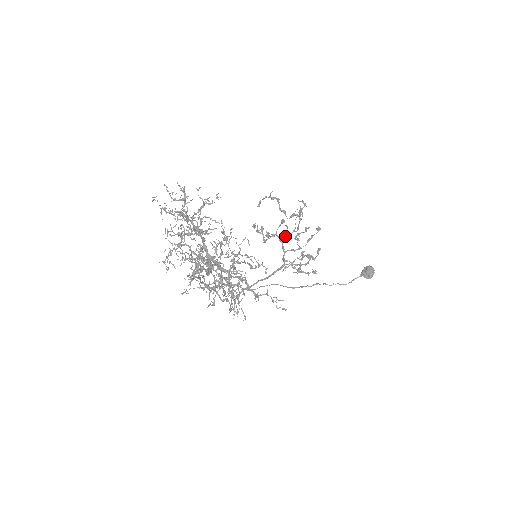
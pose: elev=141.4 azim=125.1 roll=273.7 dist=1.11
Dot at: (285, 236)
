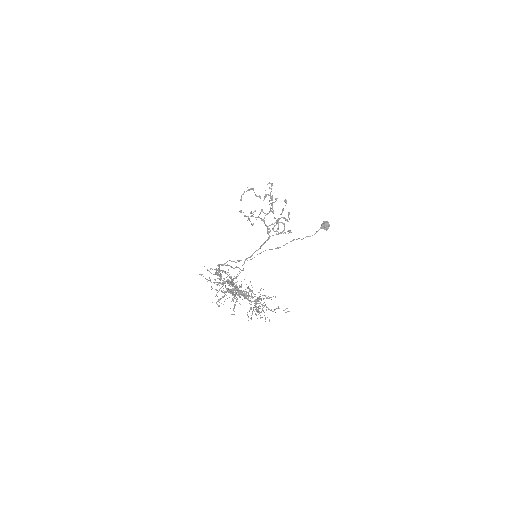
Dot at: occluded
